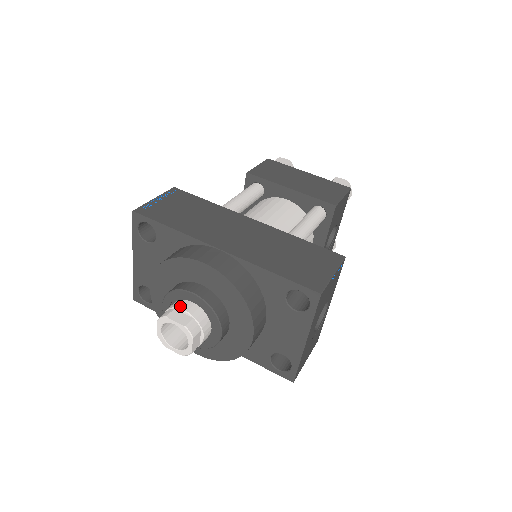
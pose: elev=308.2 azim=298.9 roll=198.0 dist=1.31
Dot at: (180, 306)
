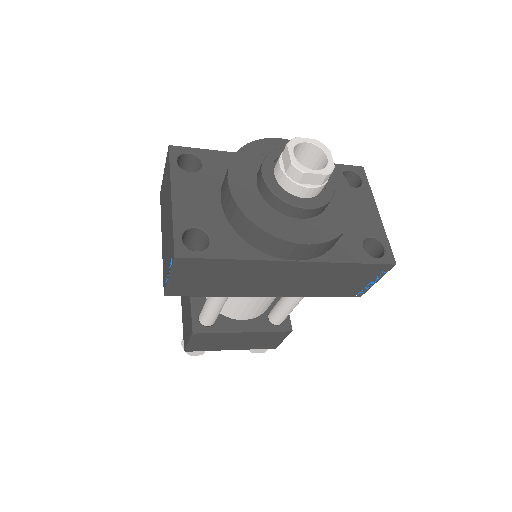
Dot at: occluded
